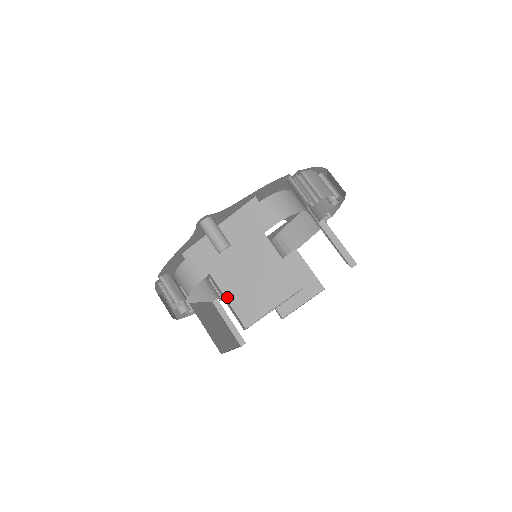
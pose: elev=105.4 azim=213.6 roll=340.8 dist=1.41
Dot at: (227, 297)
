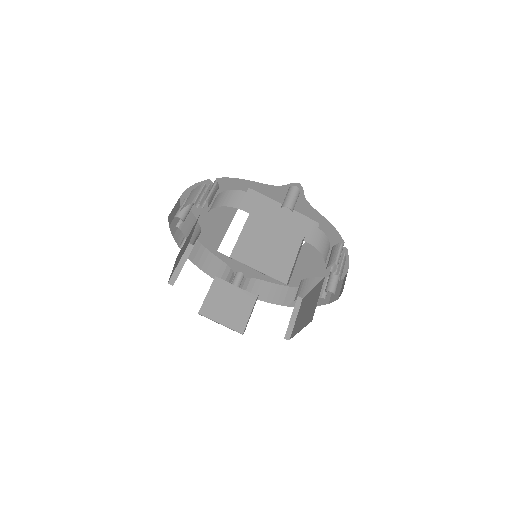
Dot at: (242, 233)
